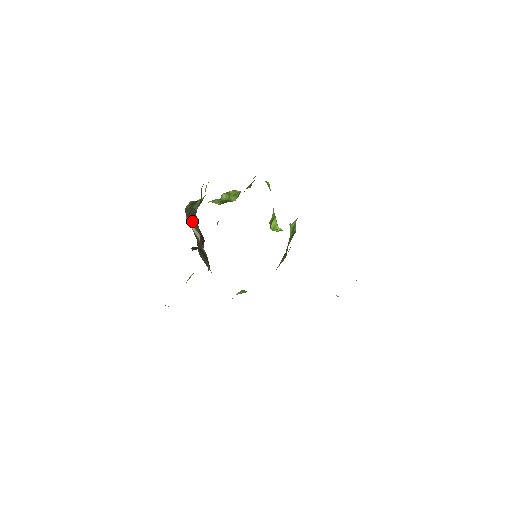
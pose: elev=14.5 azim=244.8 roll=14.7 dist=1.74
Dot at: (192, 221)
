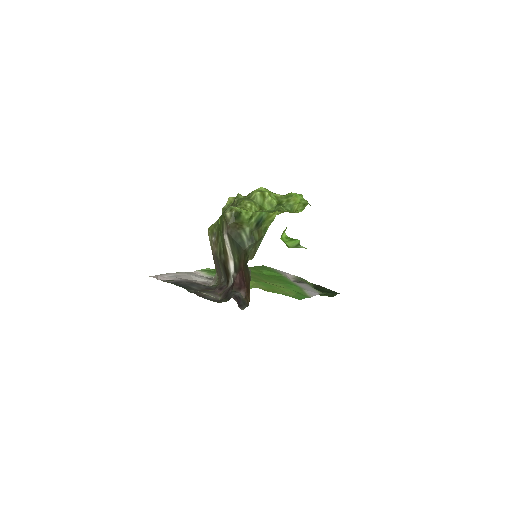
Dot at: (232, 245)
